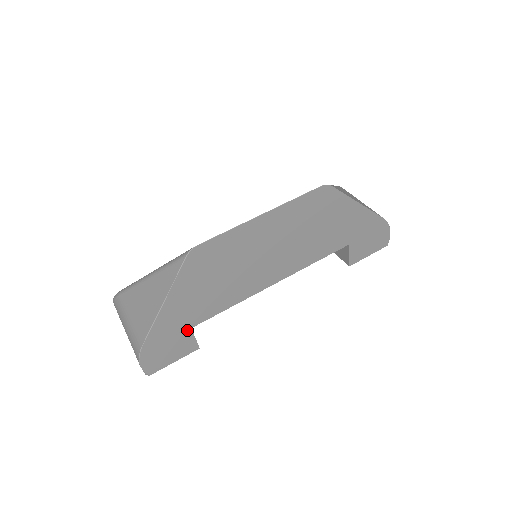
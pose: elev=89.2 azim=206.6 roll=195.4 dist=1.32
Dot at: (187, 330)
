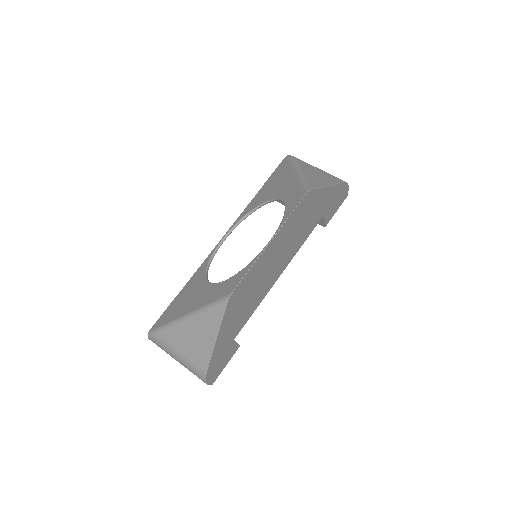
Dot at: (232, 342)
